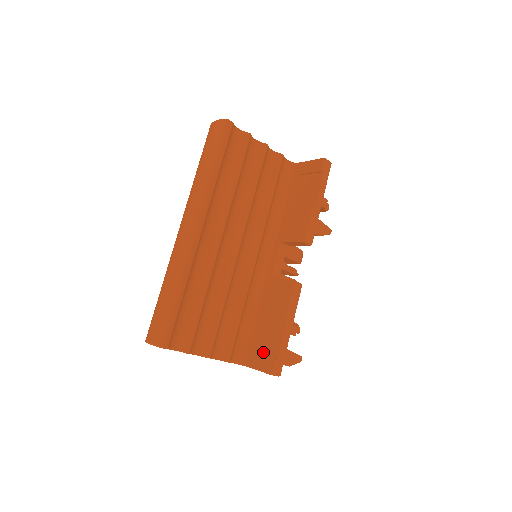
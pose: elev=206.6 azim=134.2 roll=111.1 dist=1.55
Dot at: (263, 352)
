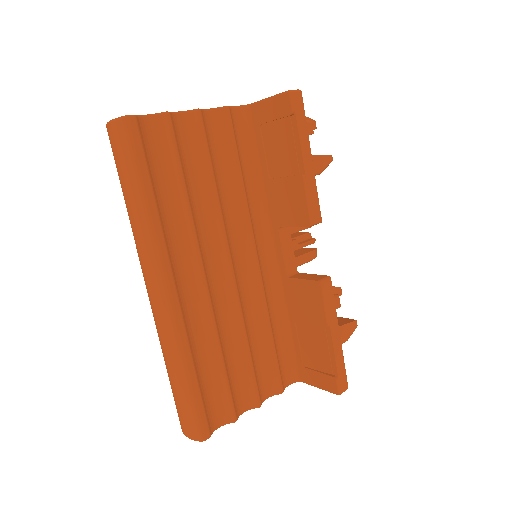
Dot at: (317, 368)
